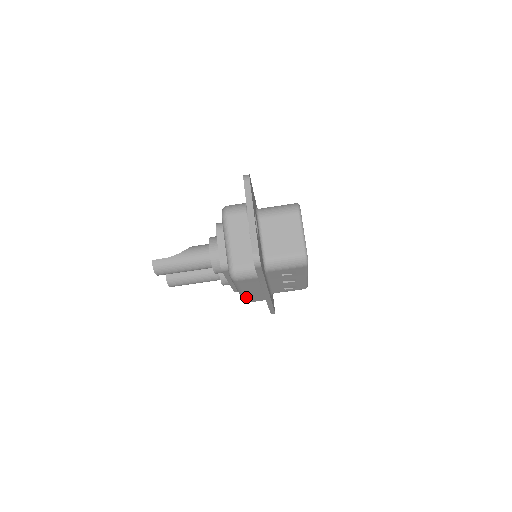
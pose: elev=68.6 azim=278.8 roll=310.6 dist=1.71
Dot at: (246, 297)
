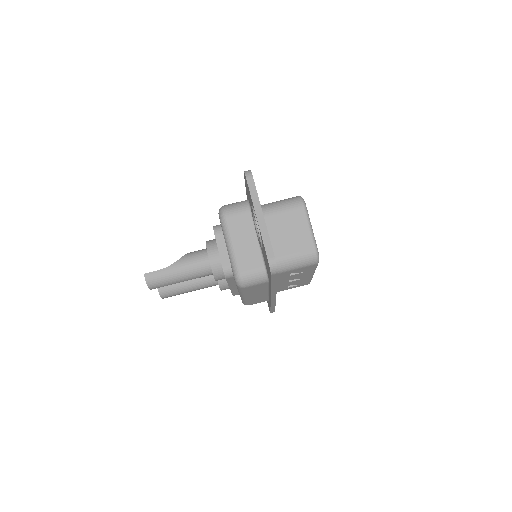
Dot at: (248, 301)
